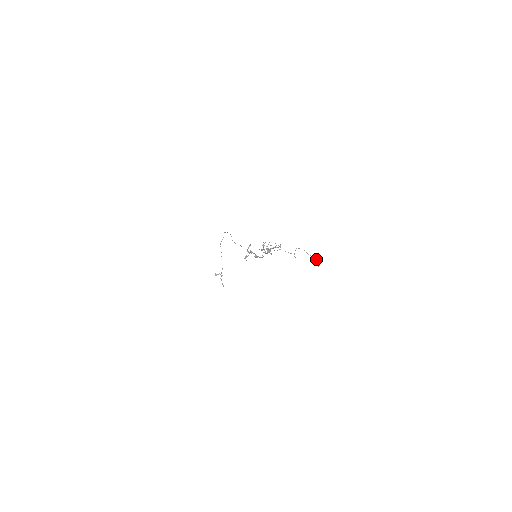
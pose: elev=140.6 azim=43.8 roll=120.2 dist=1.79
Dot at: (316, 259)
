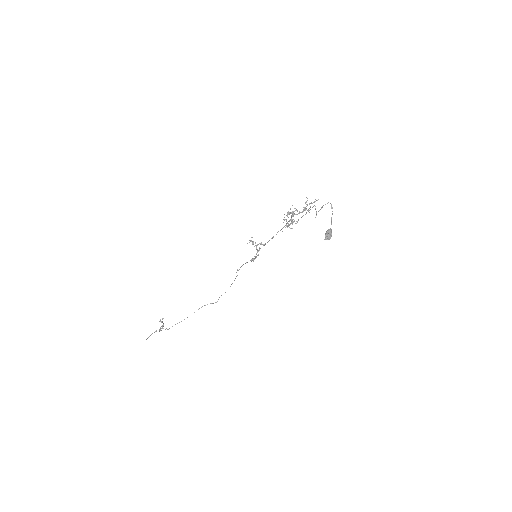
Dot at: occluded
